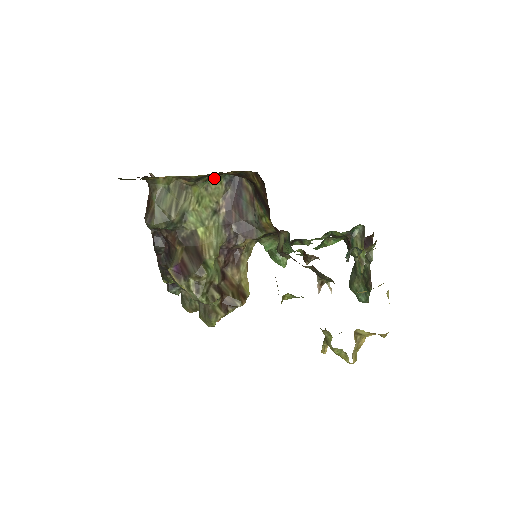
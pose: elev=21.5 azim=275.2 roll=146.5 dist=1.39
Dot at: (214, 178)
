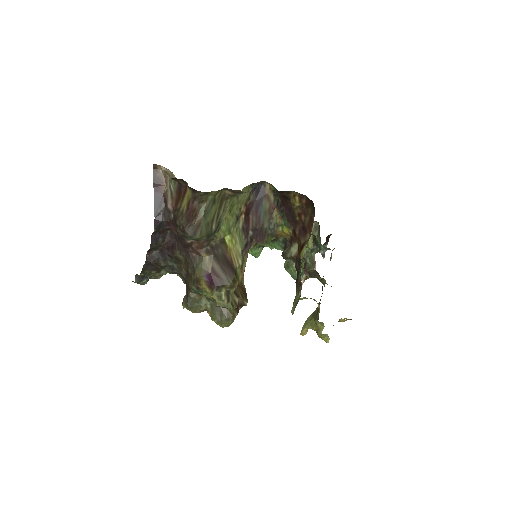
Dot at: (246, 187)
